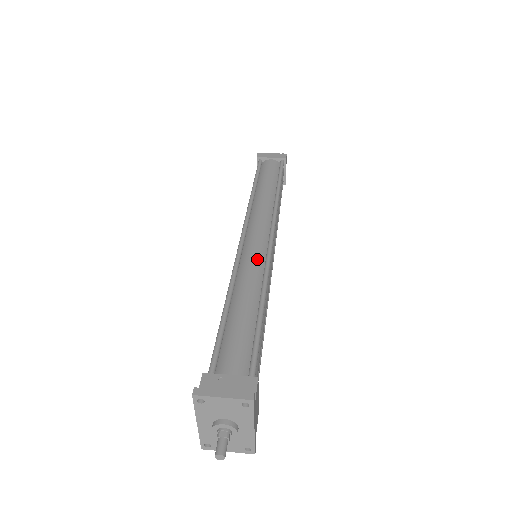
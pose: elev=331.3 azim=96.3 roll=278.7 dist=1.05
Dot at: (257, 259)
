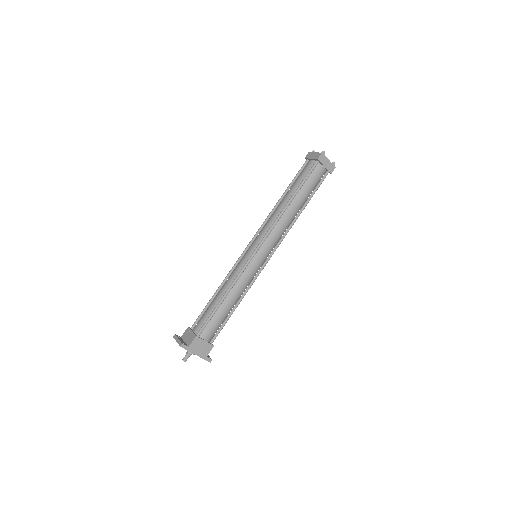
Dot at: (241, 264)
